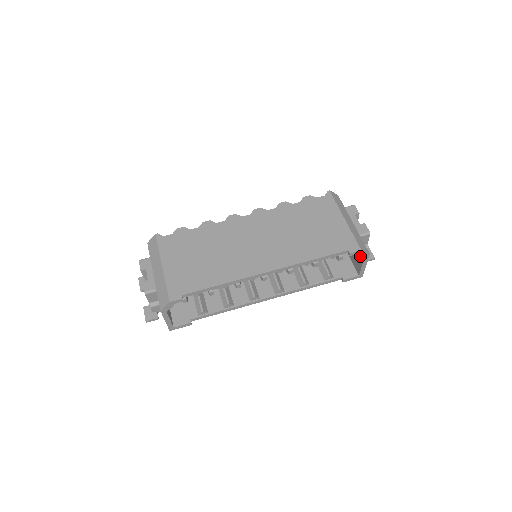
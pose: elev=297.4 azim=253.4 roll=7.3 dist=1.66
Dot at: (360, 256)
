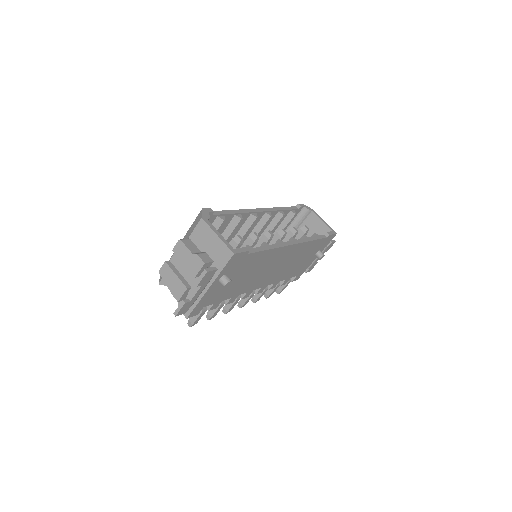
Dot at: (309, 210)
